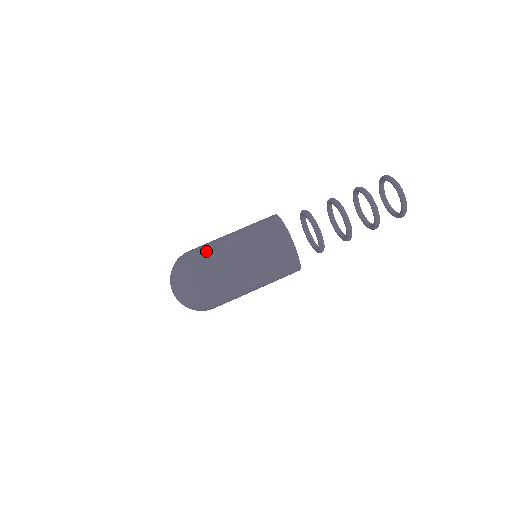
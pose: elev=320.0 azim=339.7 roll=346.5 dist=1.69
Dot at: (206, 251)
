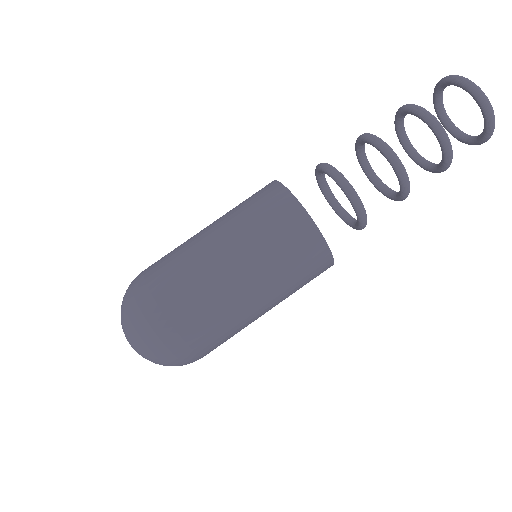
Dot at: (175, 280)
